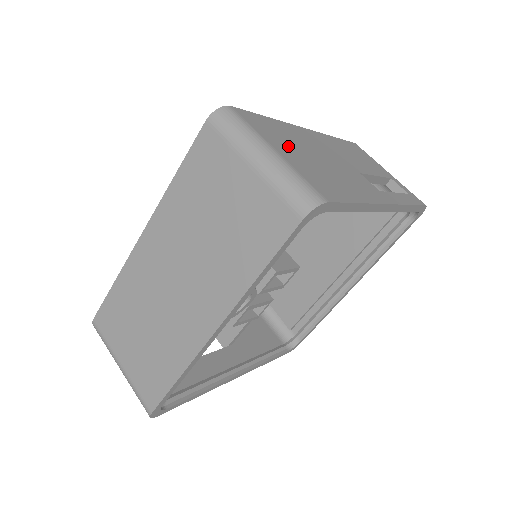
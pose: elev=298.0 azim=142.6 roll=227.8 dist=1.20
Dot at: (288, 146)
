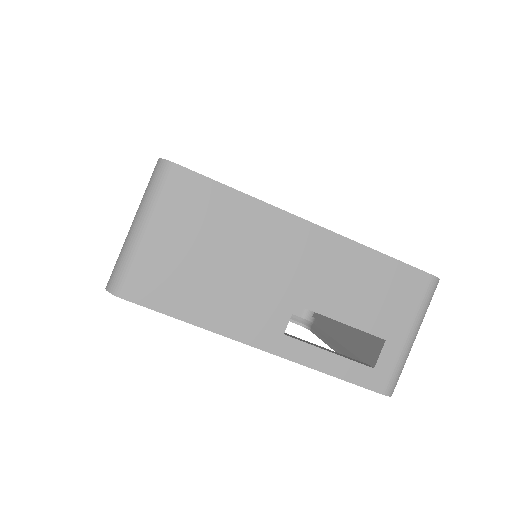
Dot at: (191, 233)
